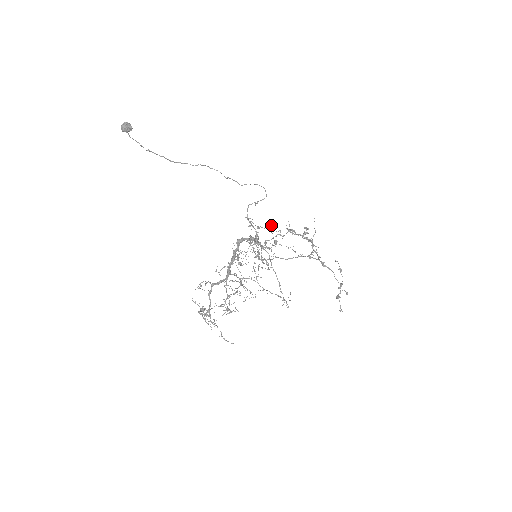
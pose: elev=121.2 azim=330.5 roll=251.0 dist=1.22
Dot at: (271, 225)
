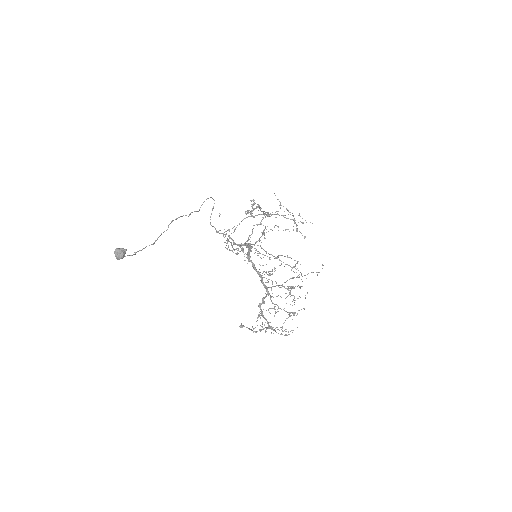
Dot at: (265, 227)
